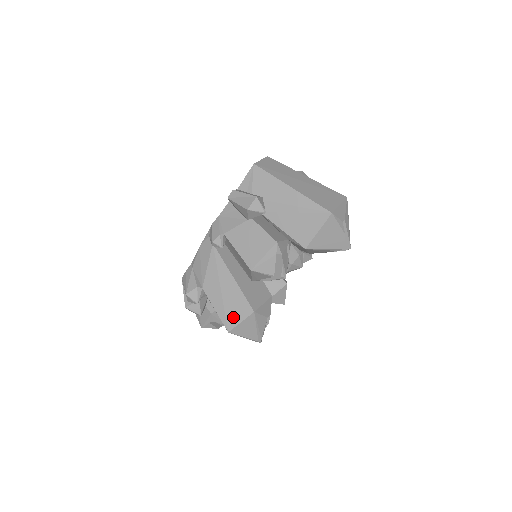
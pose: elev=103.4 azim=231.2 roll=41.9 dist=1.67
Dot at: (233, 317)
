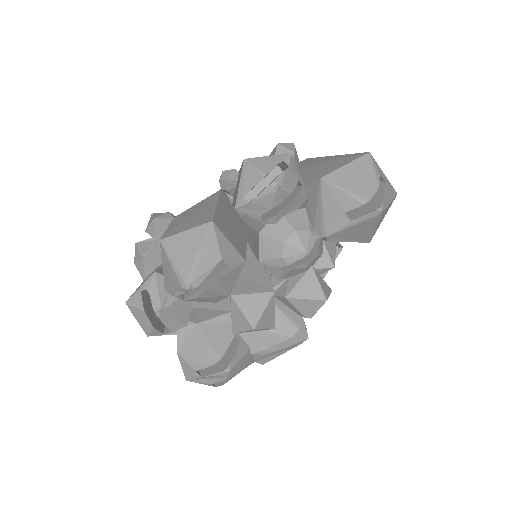
Dot at: (181, 228)
